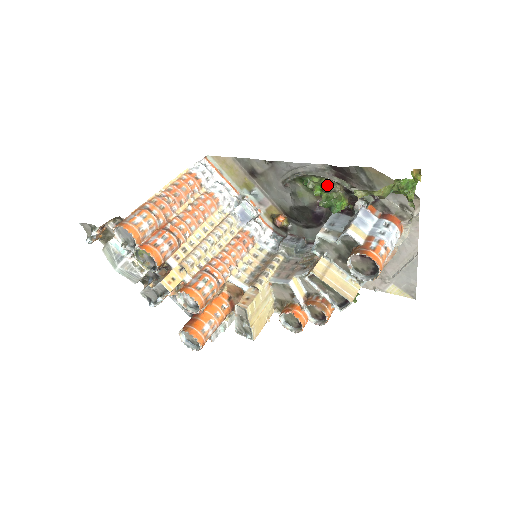
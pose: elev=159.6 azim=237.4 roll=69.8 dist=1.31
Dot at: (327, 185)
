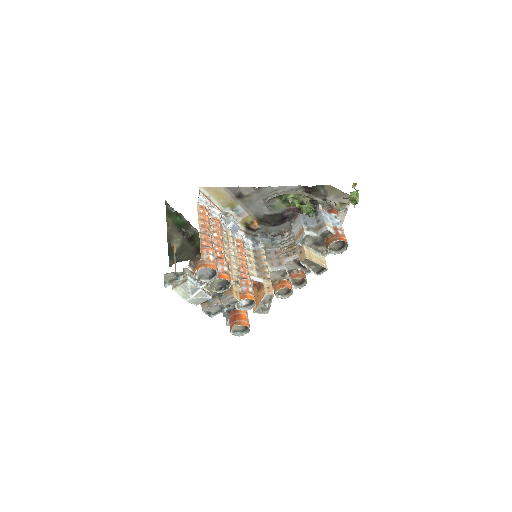
Dot at: (298, 198)
